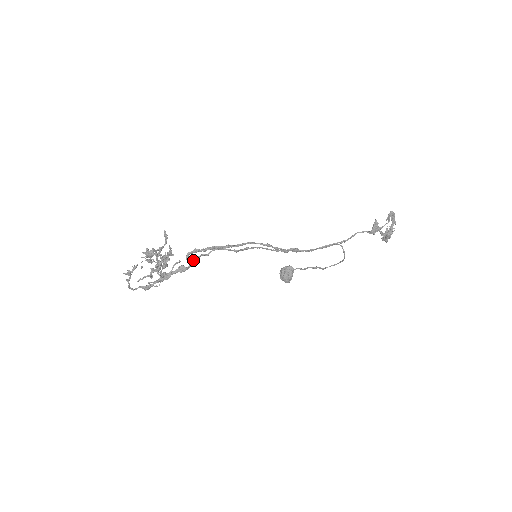
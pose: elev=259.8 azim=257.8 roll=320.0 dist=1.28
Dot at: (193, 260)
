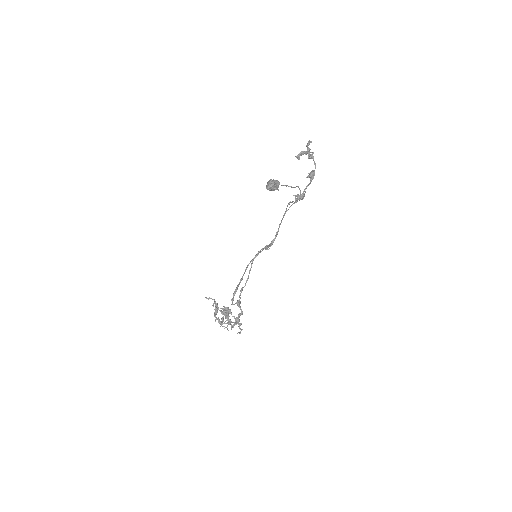
Dot at: (239, 307)
